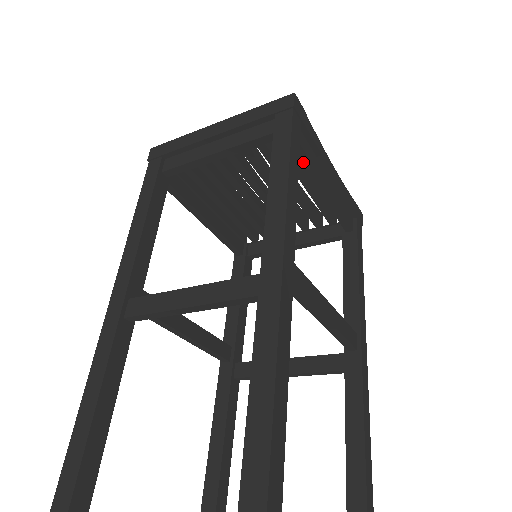
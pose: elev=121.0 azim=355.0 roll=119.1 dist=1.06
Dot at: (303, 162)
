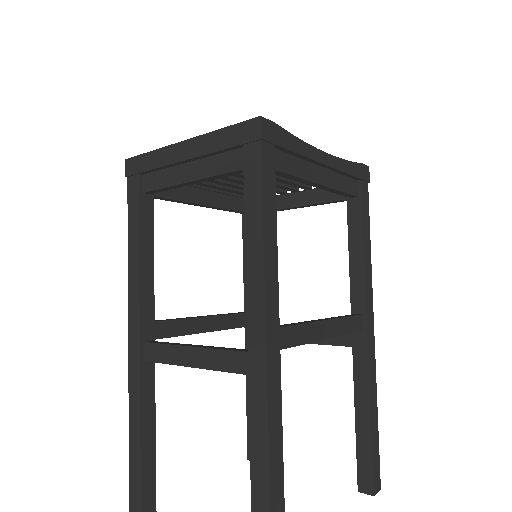
Dot at: (286, 177)
